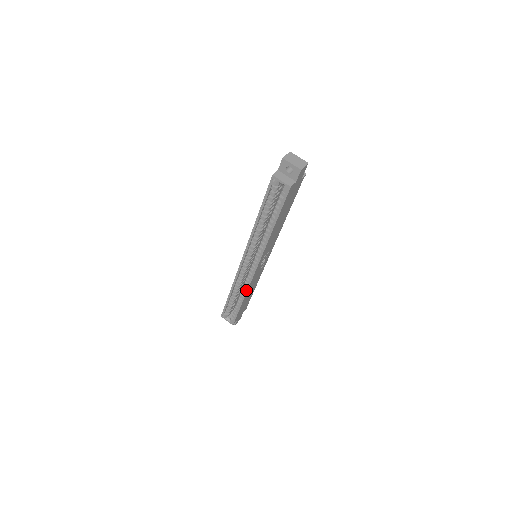
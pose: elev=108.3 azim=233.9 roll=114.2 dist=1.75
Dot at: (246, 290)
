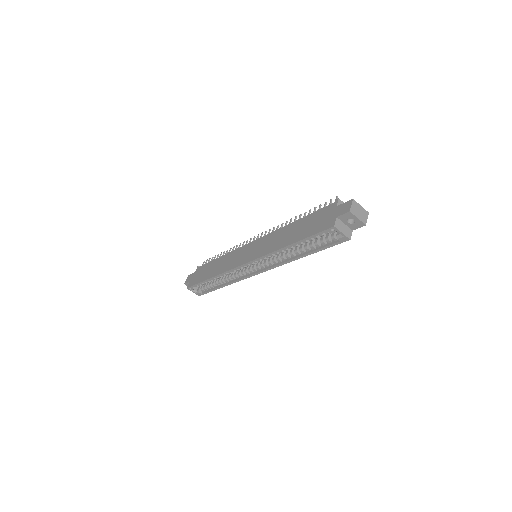
Dot at: (235, 282)
